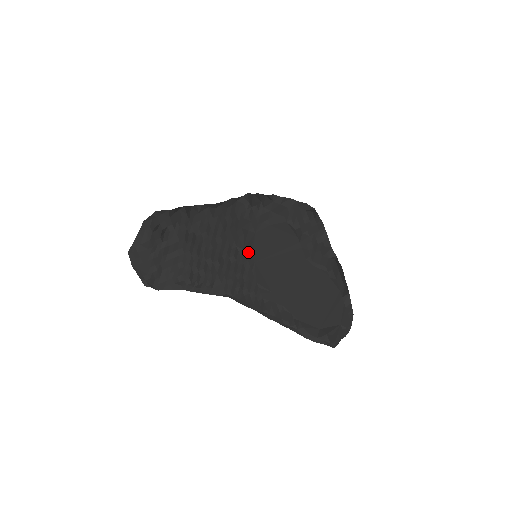
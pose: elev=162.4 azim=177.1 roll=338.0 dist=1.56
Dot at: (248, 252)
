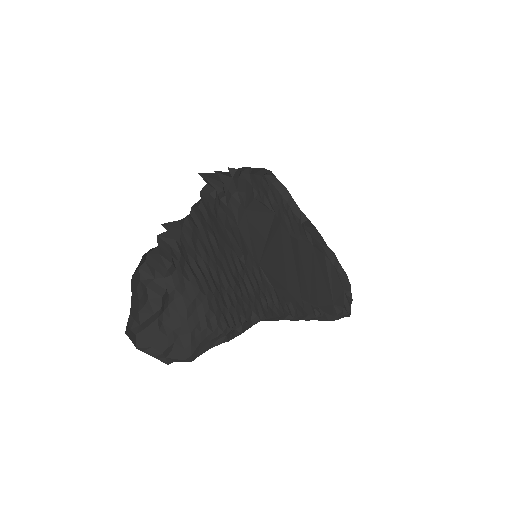
Dot at: (247, 255)
